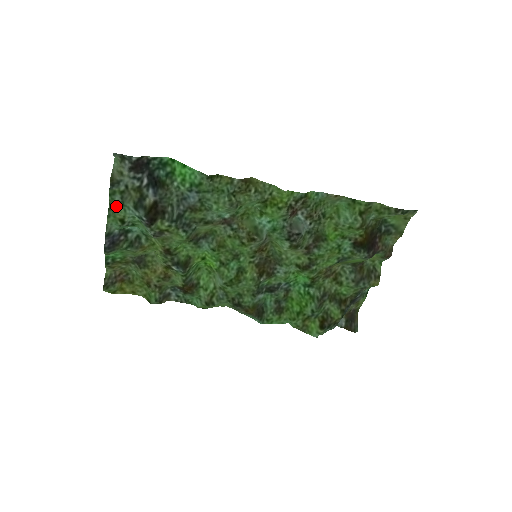
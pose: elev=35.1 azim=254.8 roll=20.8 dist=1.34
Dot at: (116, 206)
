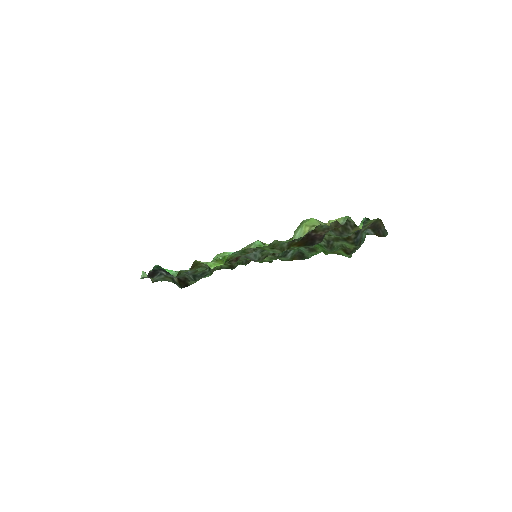
Dot at: occluded
